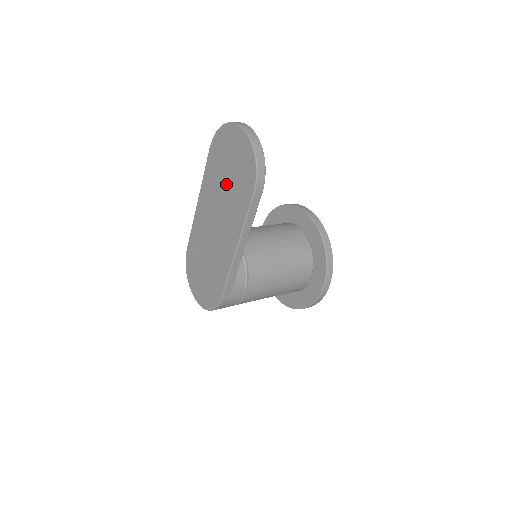
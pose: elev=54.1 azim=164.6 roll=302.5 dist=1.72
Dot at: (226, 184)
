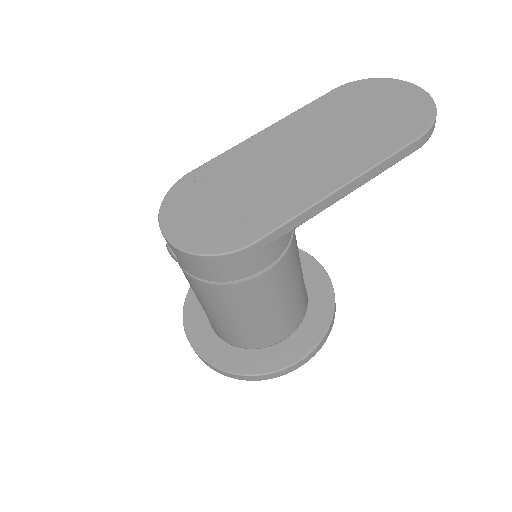
Dot at: (355, 122)
